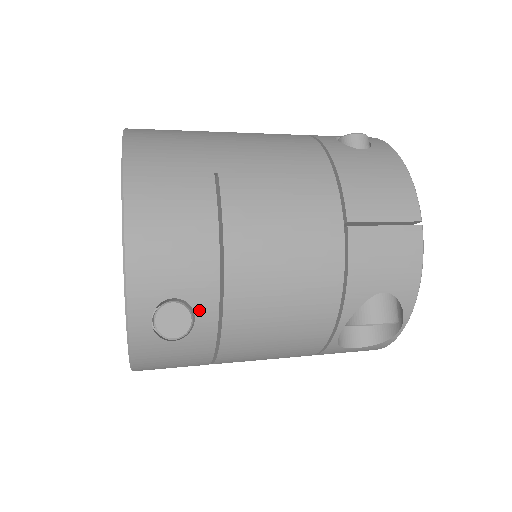
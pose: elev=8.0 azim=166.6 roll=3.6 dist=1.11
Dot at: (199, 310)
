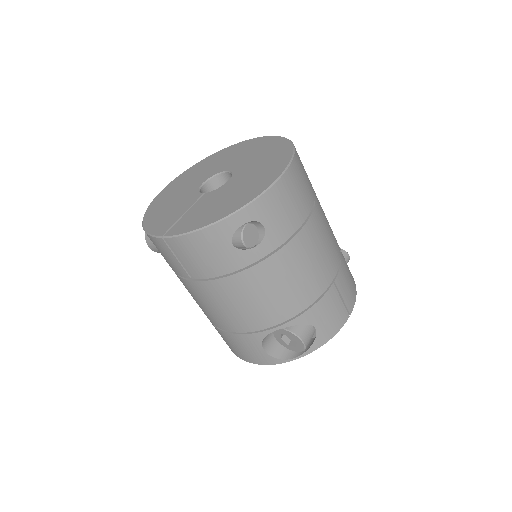
Dot at: (263, 245)
